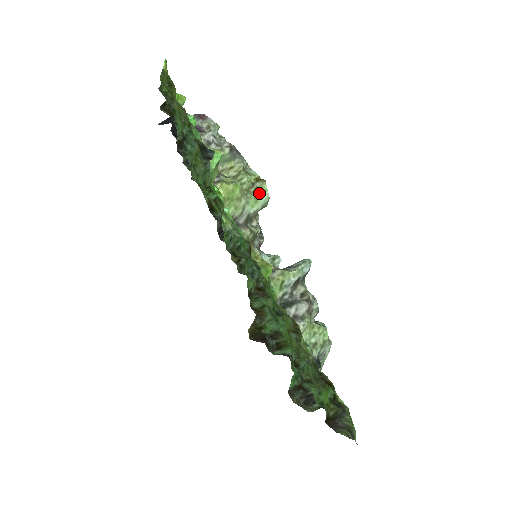
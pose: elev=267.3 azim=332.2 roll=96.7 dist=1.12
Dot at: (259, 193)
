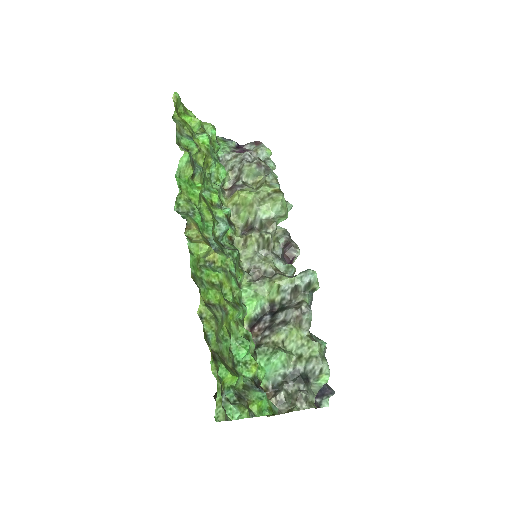
Dot at: (272, 202)
